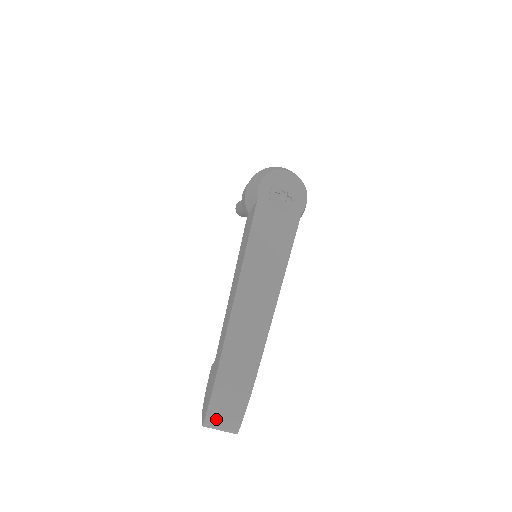
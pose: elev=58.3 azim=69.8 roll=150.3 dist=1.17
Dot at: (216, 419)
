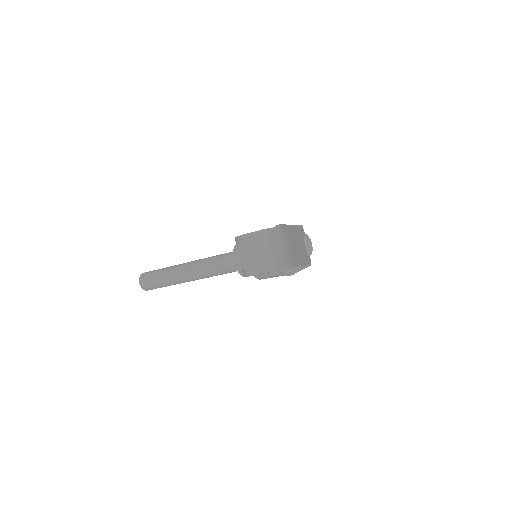
Dot at: (273, 241)
